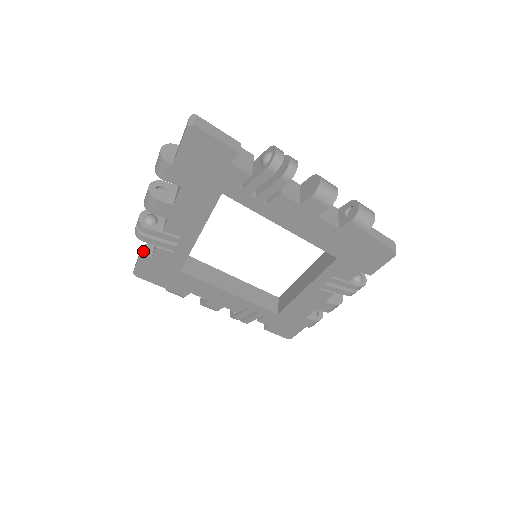
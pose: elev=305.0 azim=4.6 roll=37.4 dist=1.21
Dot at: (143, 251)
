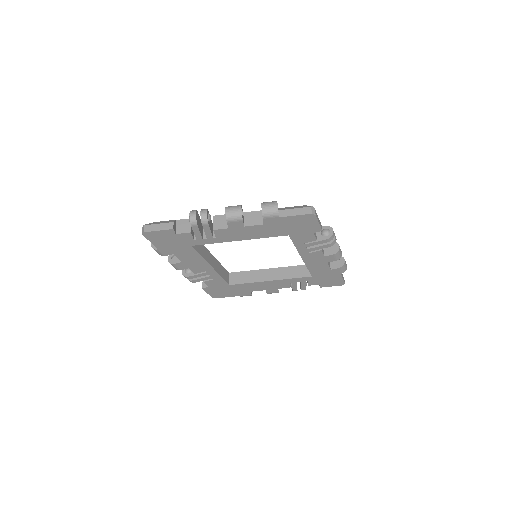
Dot at: (203, 286)
